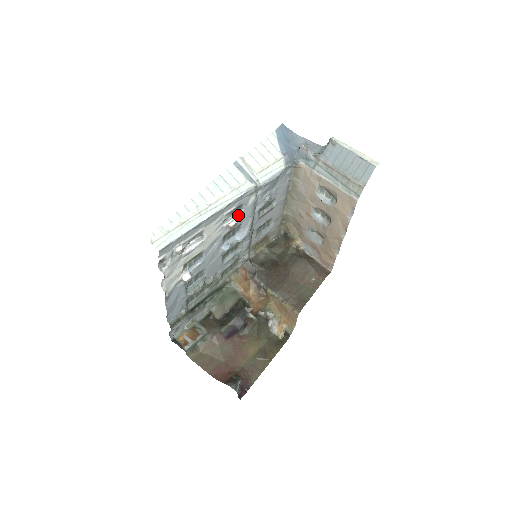
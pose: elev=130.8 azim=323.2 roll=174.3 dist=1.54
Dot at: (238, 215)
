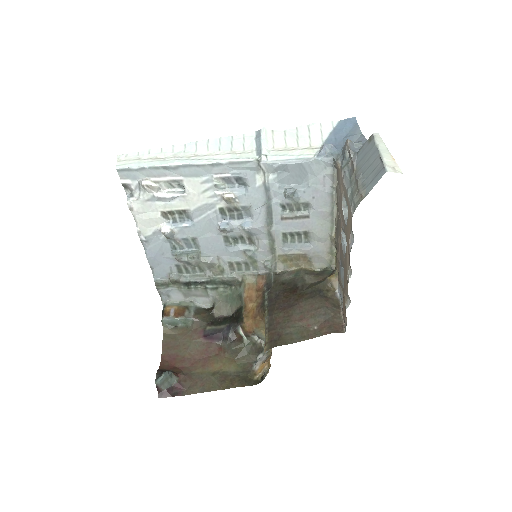
Dot at: (241, 191)
